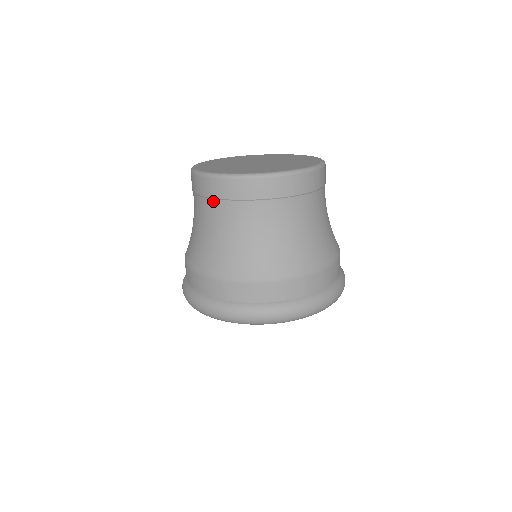
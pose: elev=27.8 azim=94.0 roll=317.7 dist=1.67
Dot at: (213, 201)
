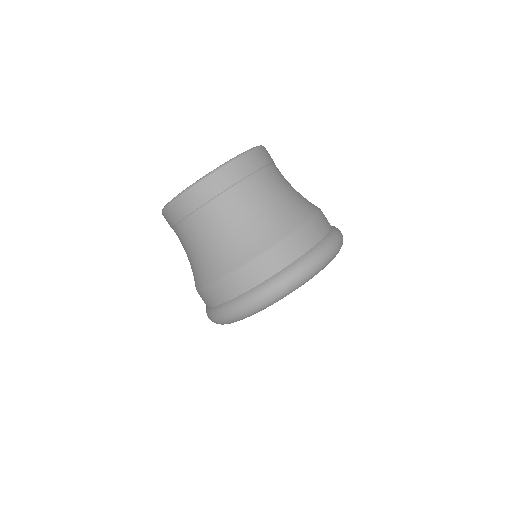
Dot at: (176, 228)
